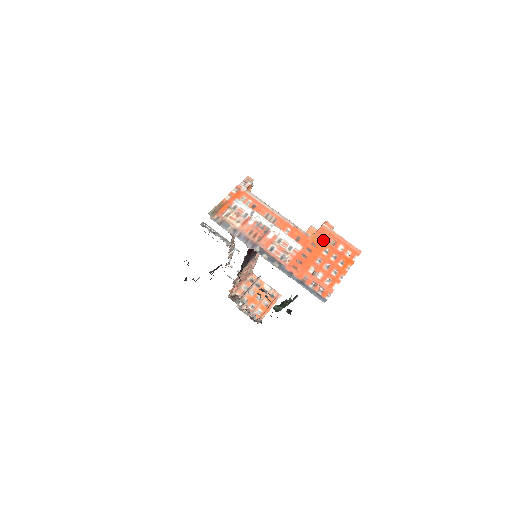
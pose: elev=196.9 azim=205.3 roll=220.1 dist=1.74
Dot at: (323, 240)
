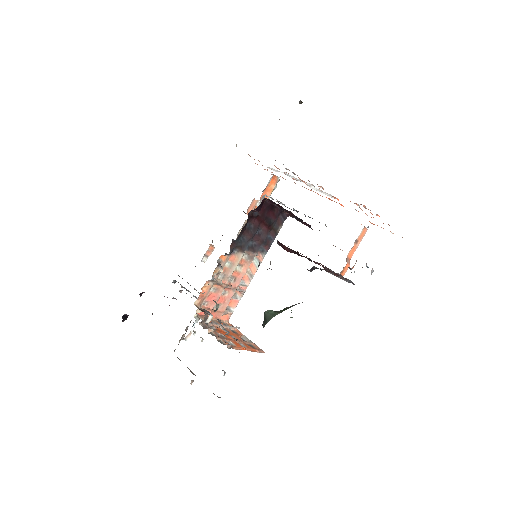
Dot at: occluded
